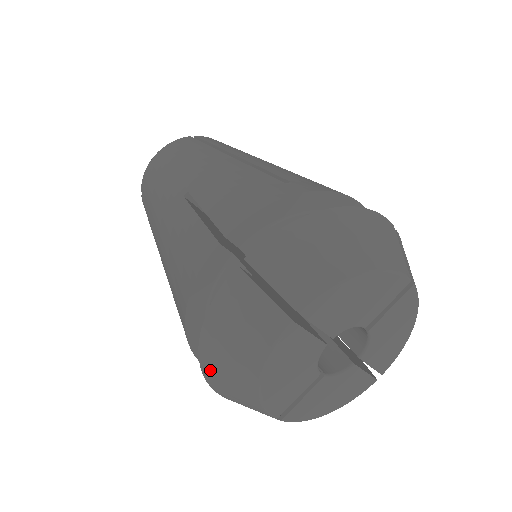
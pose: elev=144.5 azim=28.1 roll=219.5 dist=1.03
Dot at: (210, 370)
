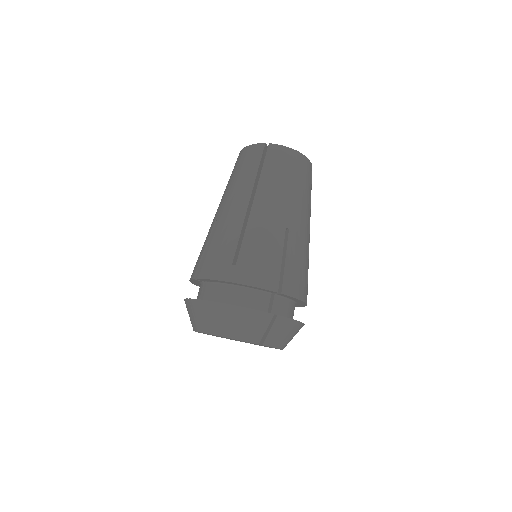
Dot at: occluded
